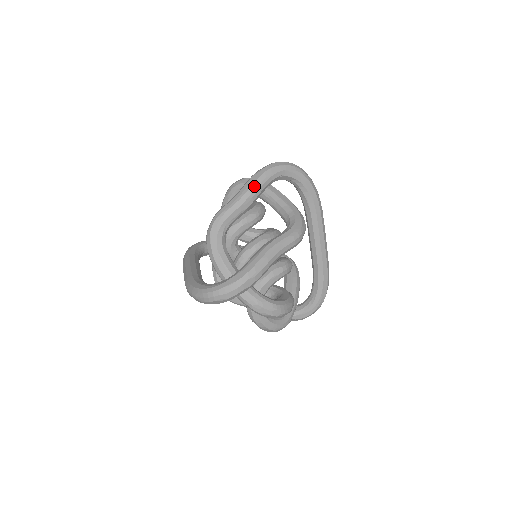
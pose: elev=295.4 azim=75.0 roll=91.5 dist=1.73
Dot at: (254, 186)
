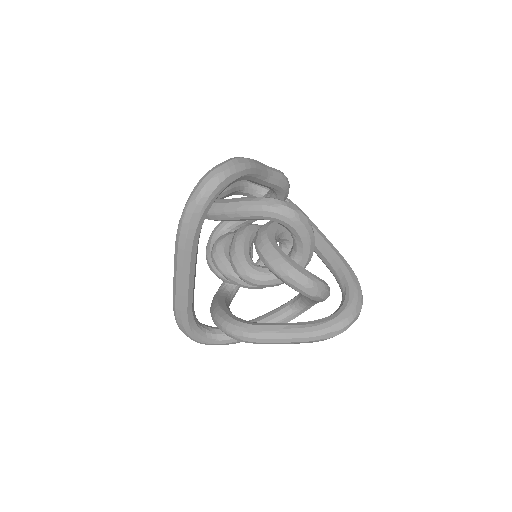
Dot at: occluded
